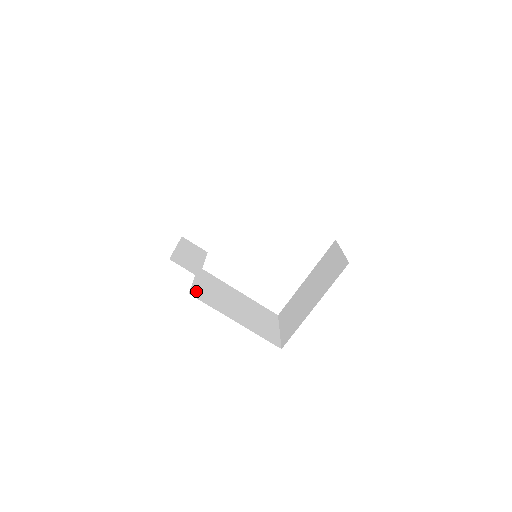
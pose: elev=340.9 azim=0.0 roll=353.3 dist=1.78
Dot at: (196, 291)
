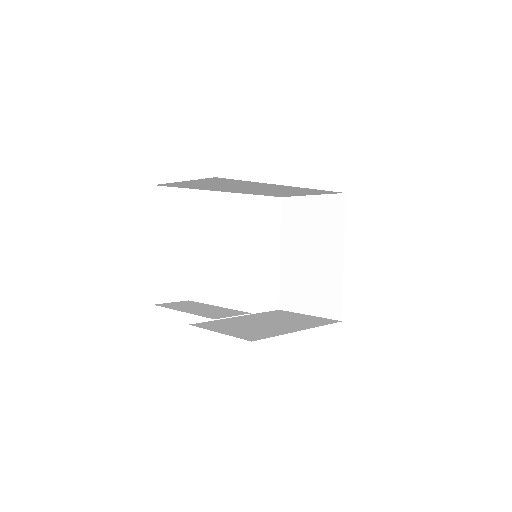
Dot at: (244, 337)
